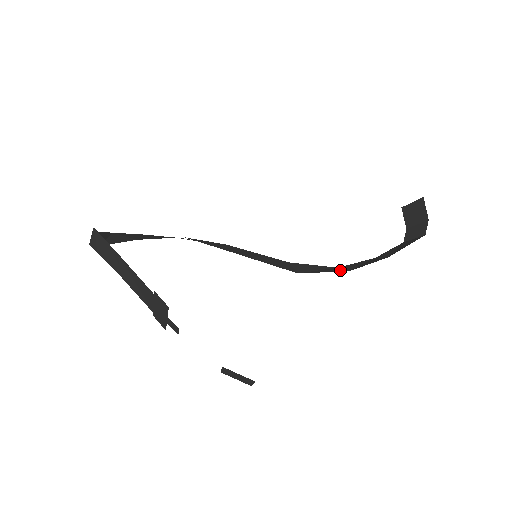
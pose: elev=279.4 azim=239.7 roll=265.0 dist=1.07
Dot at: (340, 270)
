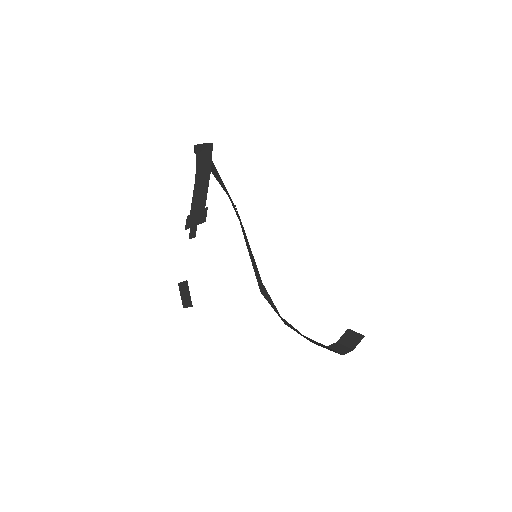
Dot at: (281, 318)
